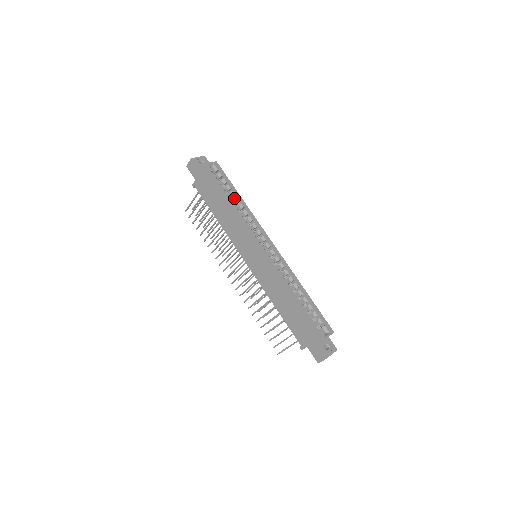
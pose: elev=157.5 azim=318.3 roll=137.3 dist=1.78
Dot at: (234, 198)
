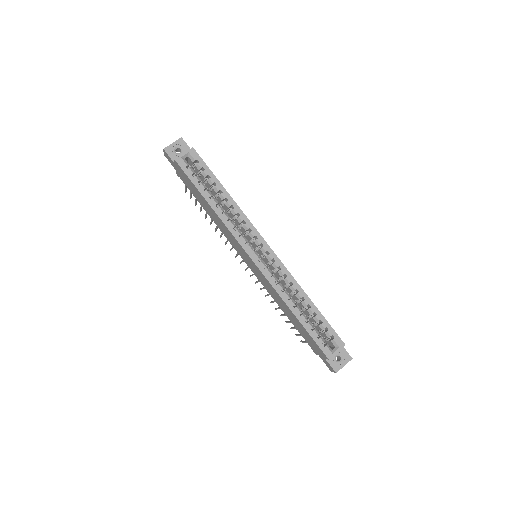
Dot at: (219, 193)
